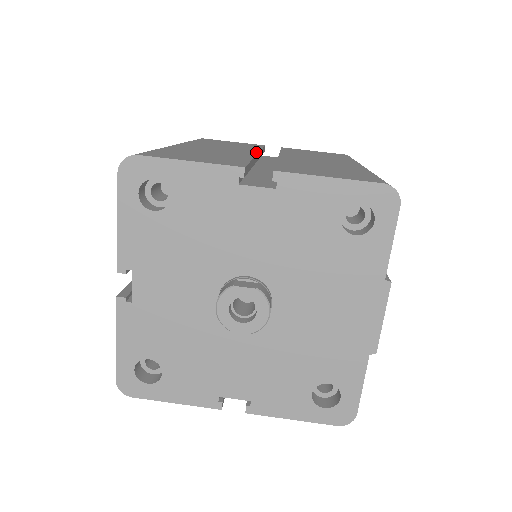
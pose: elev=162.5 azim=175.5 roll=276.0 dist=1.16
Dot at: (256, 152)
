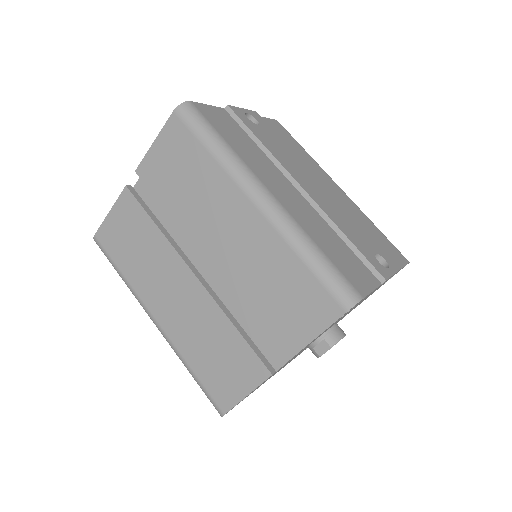
Dot at: (187, 269)
